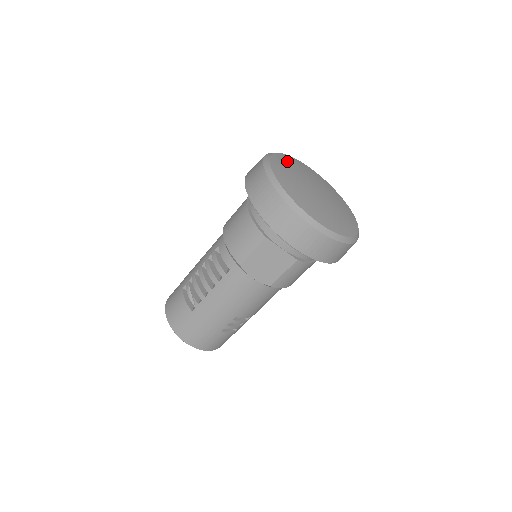
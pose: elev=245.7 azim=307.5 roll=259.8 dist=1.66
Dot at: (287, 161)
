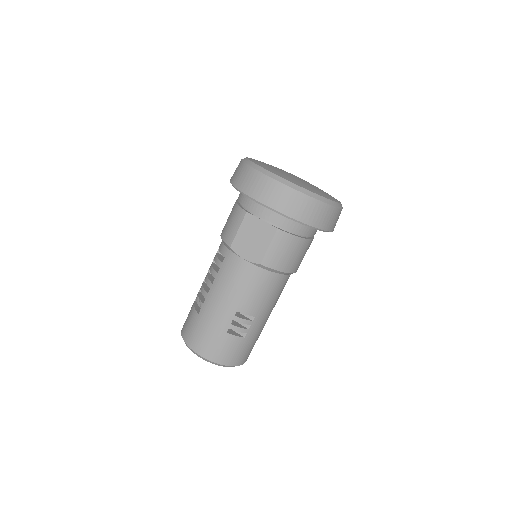
Dot at: occluded
